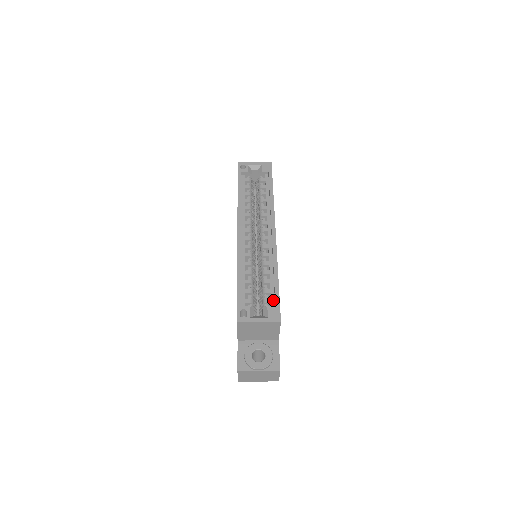
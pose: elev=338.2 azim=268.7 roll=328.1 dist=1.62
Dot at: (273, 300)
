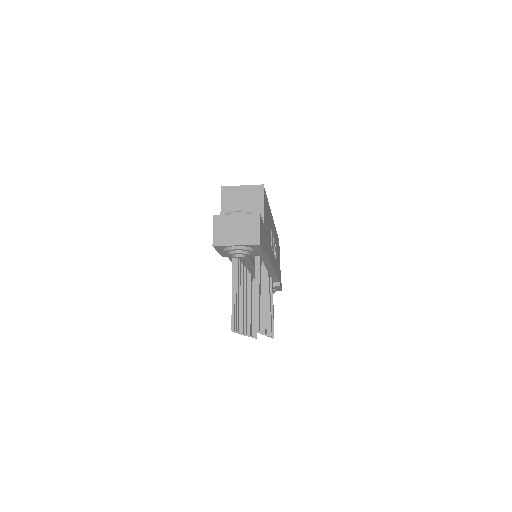
Dot at: occluded
